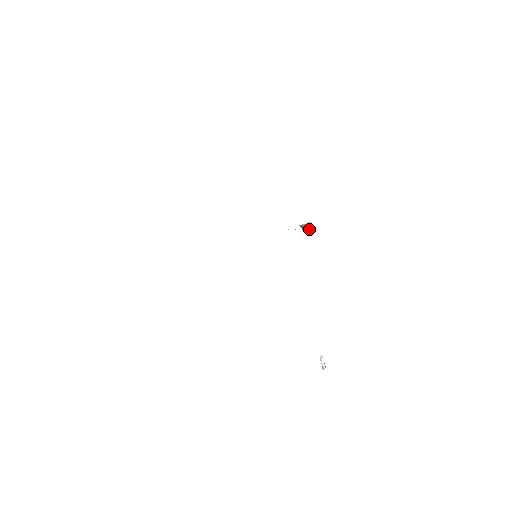
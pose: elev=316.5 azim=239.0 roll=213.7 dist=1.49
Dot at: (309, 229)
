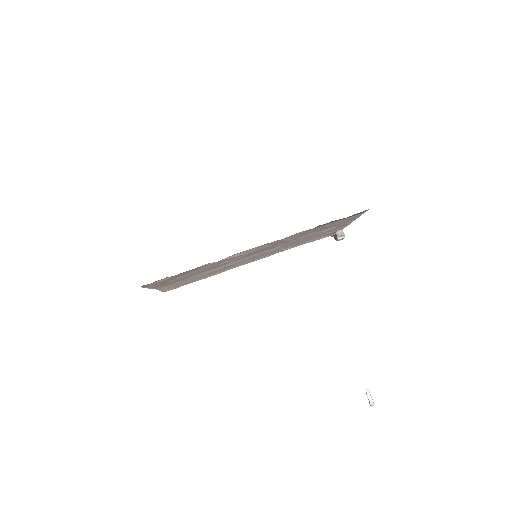
Dot at: (340, 238)
